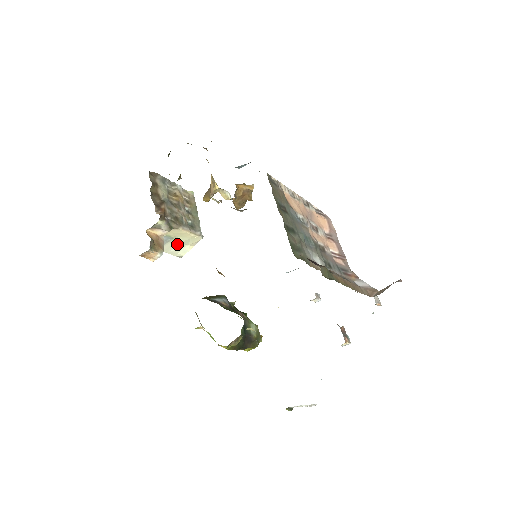
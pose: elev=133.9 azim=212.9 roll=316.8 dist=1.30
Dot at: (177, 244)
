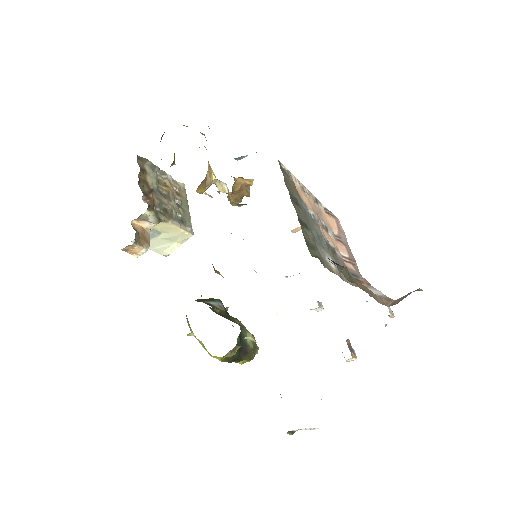
Dot at: (164, 240)
